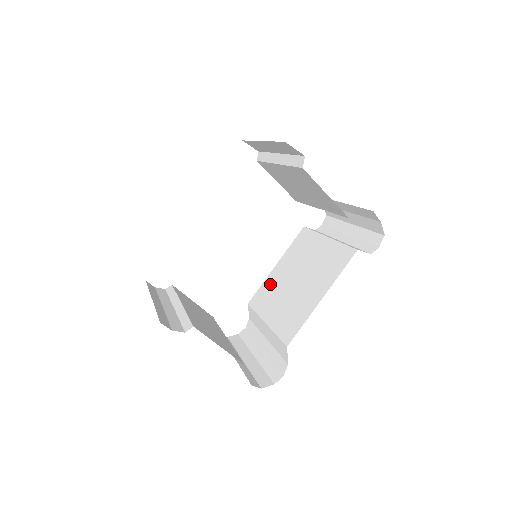
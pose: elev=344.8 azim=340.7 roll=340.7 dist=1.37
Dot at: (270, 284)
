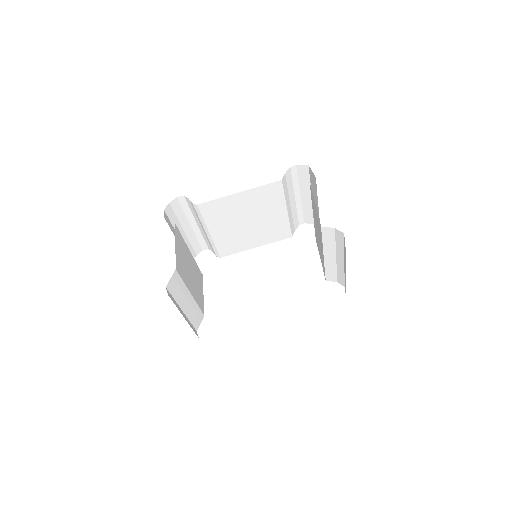
Dot at: occluded
